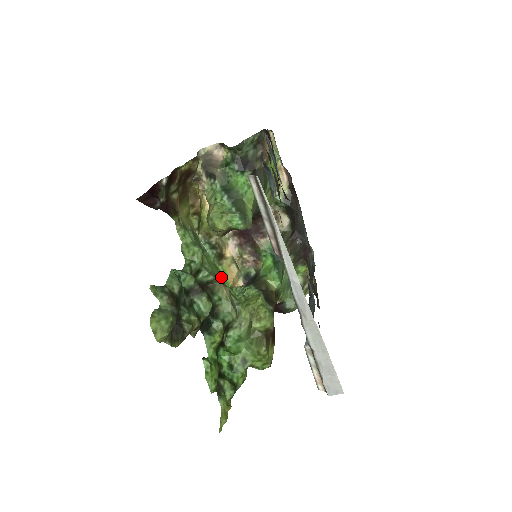
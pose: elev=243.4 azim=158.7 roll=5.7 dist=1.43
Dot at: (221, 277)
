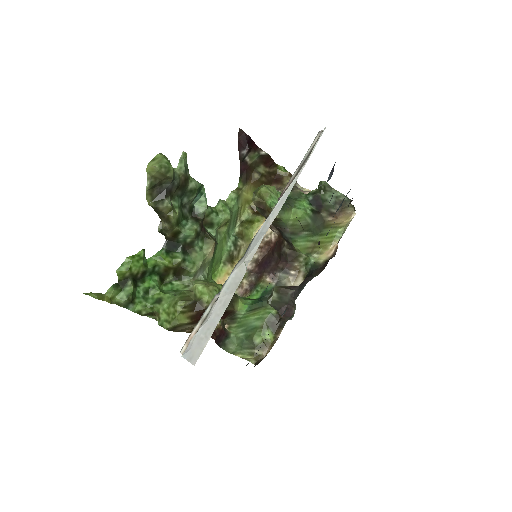
Dot at: (215, 266)
